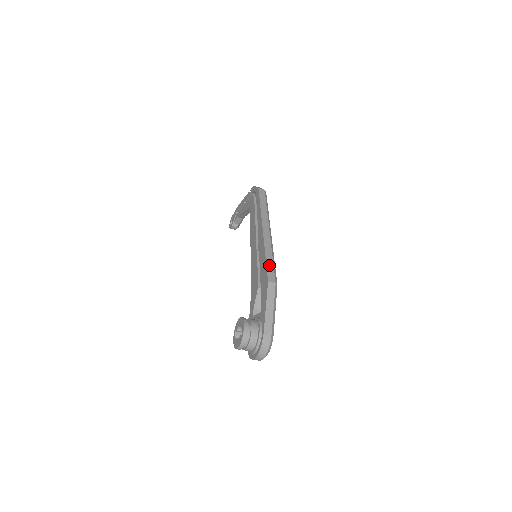
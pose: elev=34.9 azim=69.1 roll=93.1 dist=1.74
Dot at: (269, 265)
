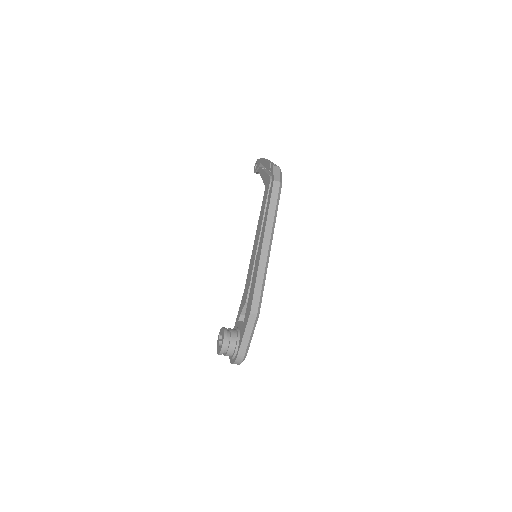
Dot at: (256, 293)
